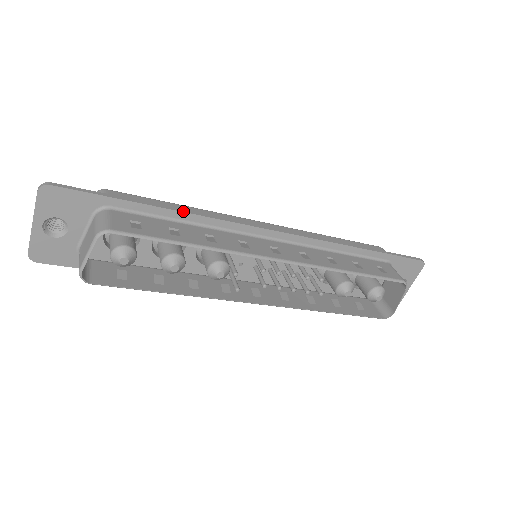
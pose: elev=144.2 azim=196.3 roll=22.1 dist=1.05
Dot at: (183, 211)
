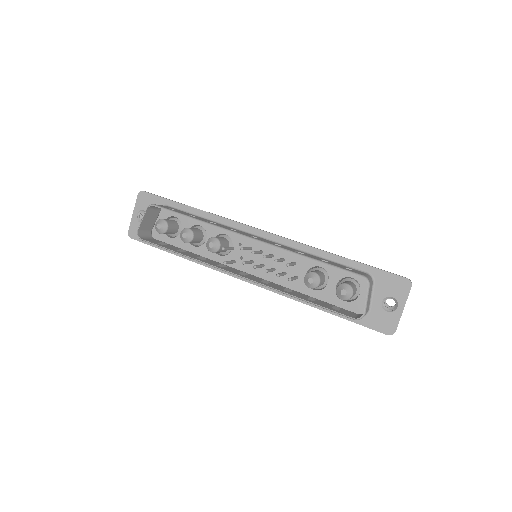
Dot at: (205, 211)
